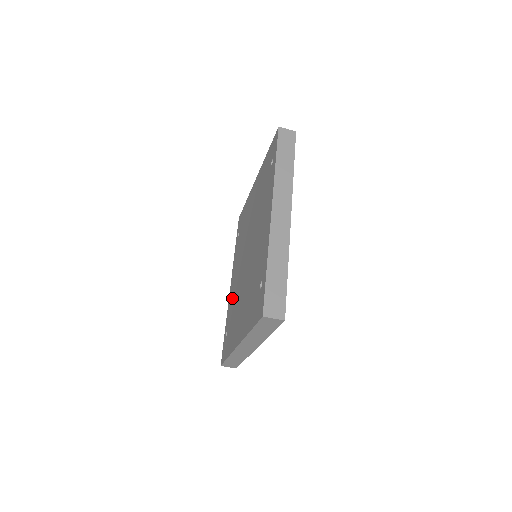
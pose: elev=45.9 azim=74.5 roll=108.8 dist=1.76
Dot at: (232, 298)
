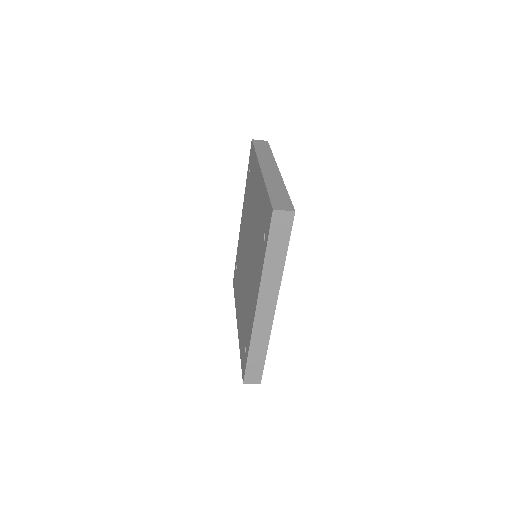
Dot at: (240, 246)
